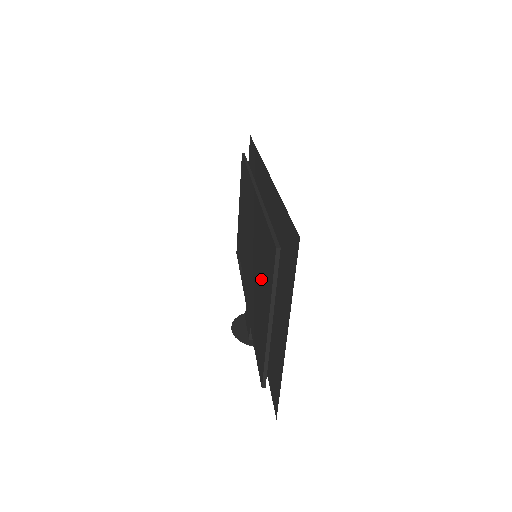
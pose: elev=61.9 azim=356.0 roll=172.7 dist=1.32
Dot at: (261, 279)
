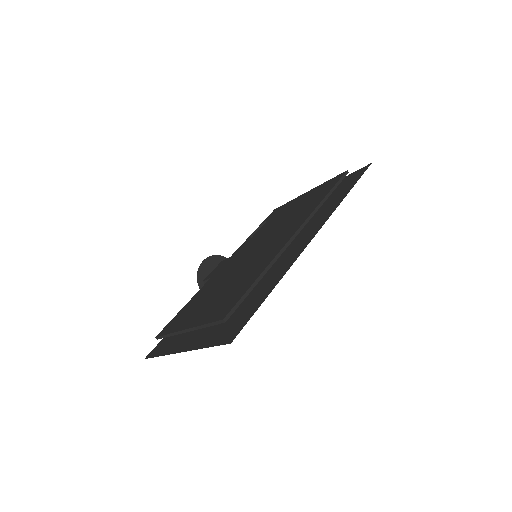
Dot at: (221, 294)
